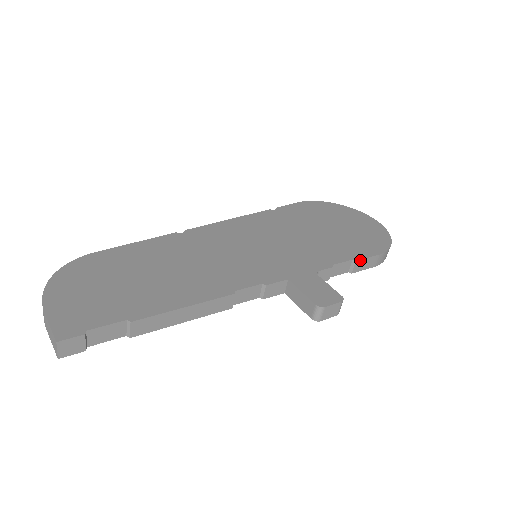
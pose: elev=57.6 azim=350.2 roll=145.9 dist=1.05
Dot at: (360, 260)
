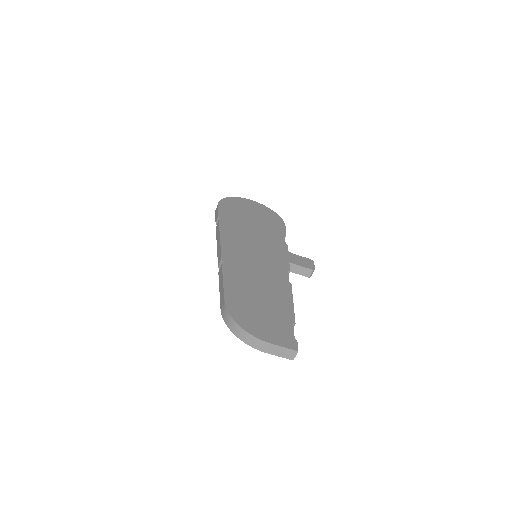
Dot at: occluded
